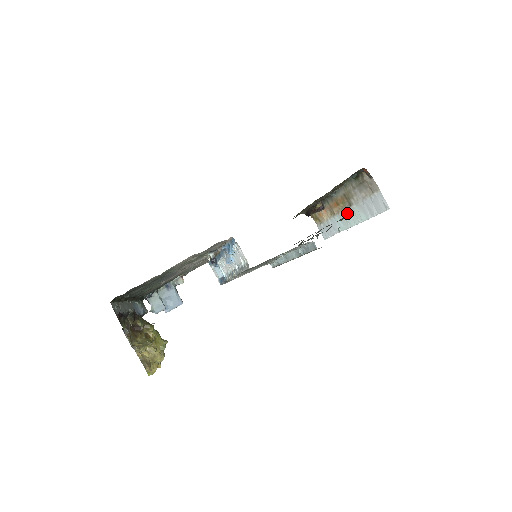
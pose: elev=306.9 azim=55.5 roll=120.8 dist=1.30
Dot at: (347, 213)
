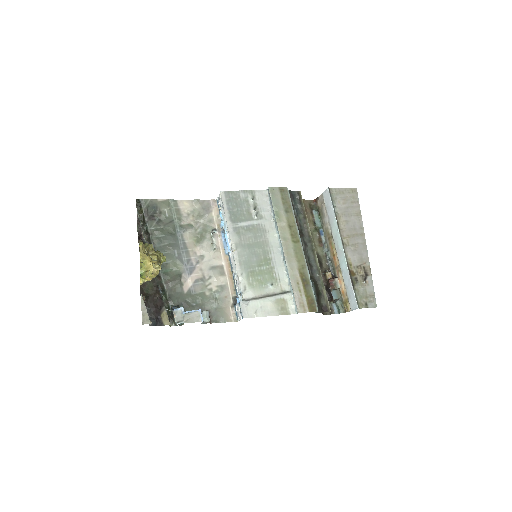
Dot at: (336, 245)
